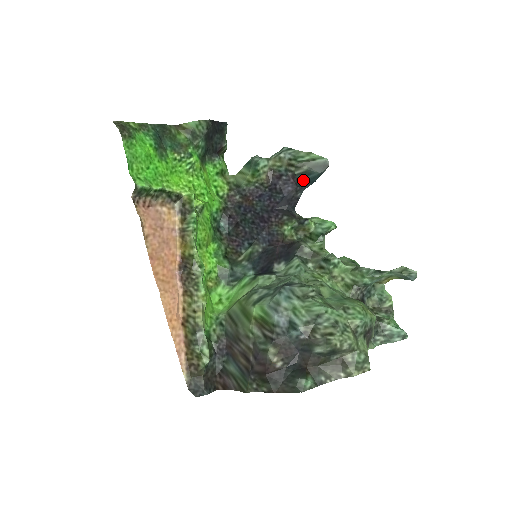
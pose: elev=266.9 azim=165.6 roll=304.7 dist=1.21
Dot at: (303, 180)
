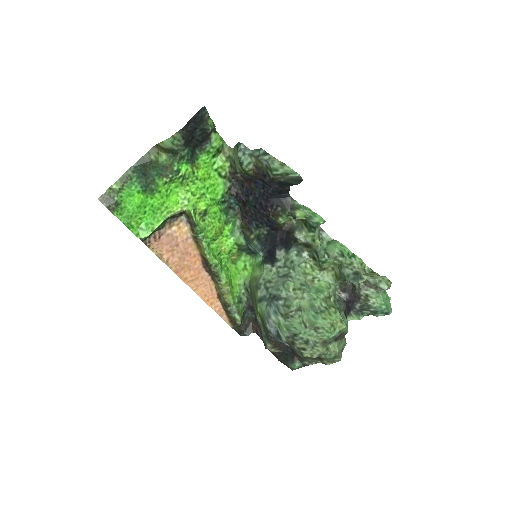
Dot at: (285, 184)
